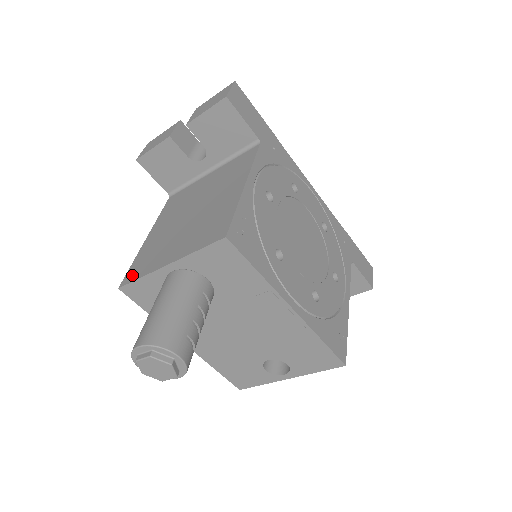
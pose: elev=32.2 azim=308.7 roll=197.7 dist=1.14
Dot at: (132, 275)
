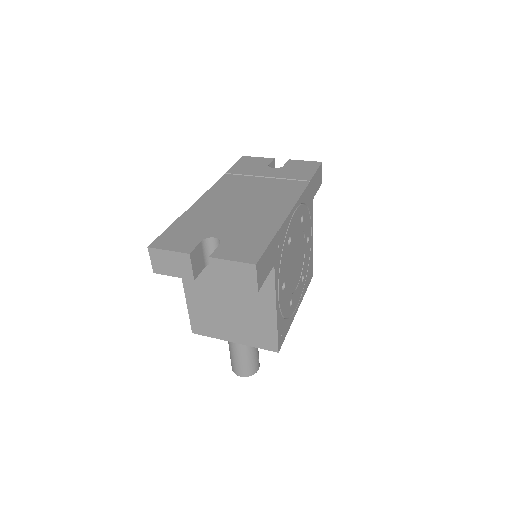
Dot at: (200, 330)
